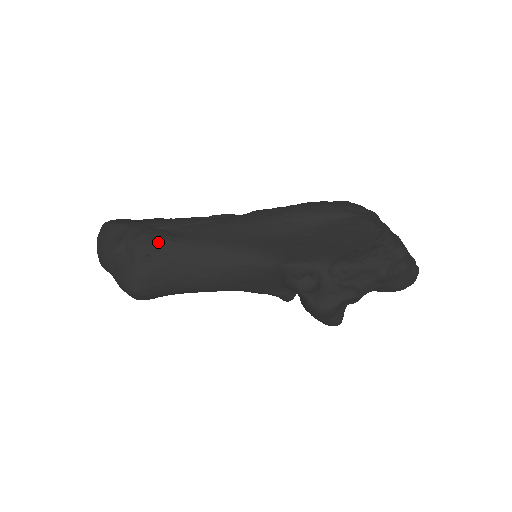
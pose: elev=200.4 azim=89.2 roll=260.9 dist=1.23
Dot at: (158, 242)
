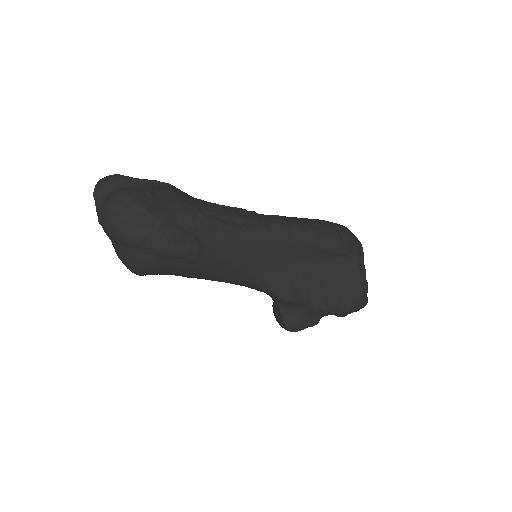
Dot at: (186, 253)
